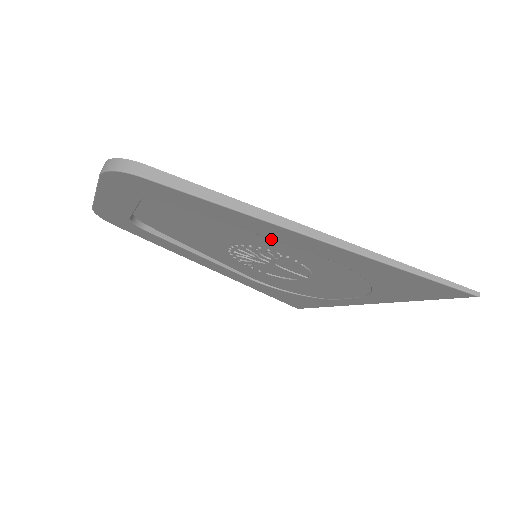
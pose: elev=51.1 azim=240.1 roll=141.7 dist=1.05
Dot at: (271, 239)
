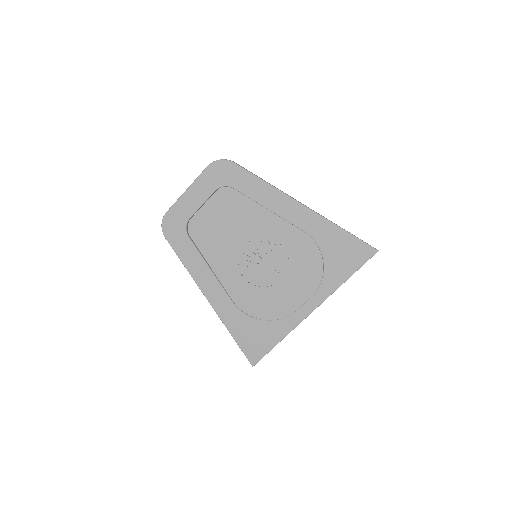
Dot at: (277, 222)
